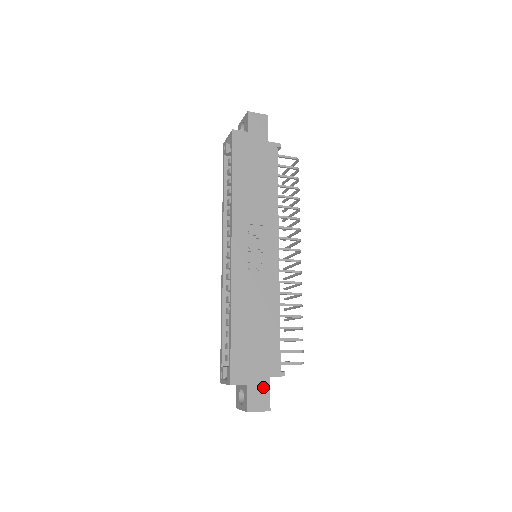
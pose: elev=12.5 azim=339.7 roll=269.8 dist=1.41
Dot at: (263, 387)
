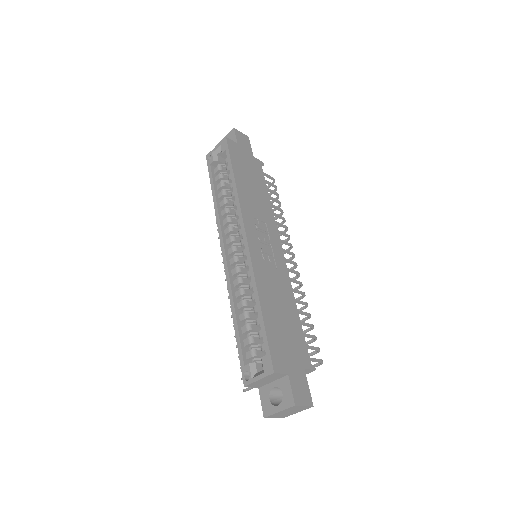
Dot at: (301, 379)
